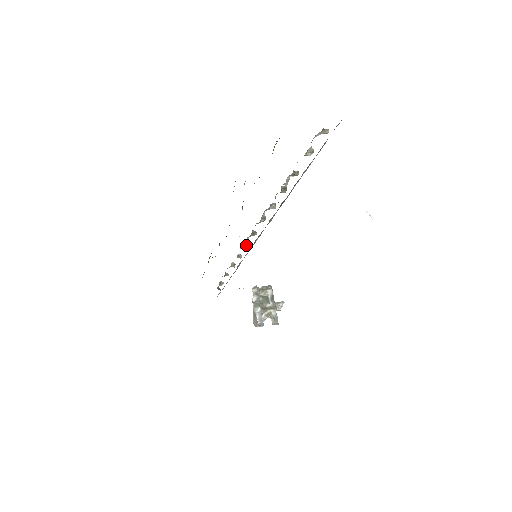
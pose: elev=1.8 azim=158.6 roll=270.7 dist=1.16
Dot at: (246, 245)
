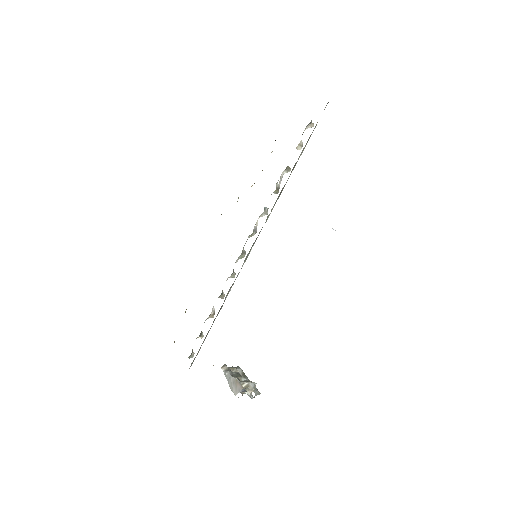
Dot at: (232, 274)
